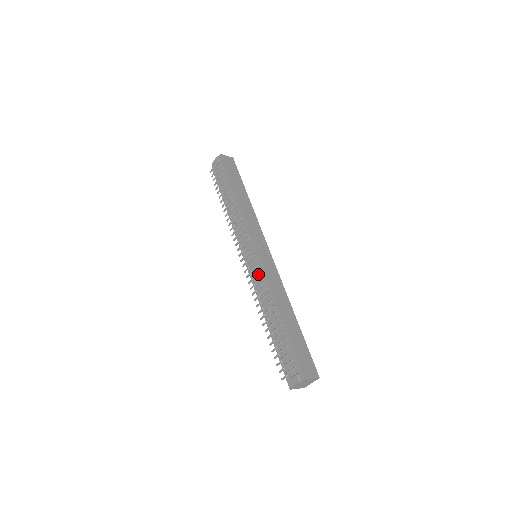
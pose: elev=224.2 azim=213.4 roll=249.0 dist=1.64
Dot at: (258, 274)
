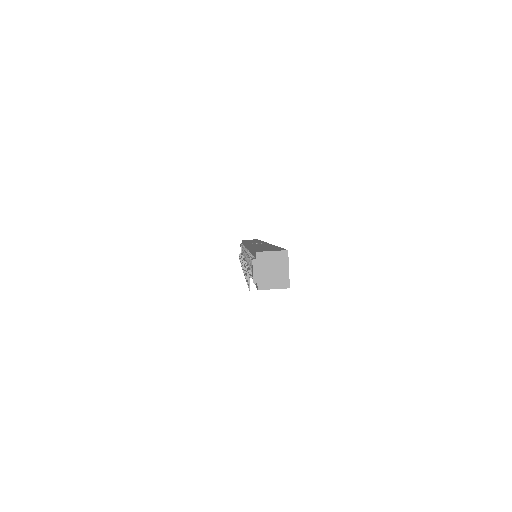
Dot at: occluded
